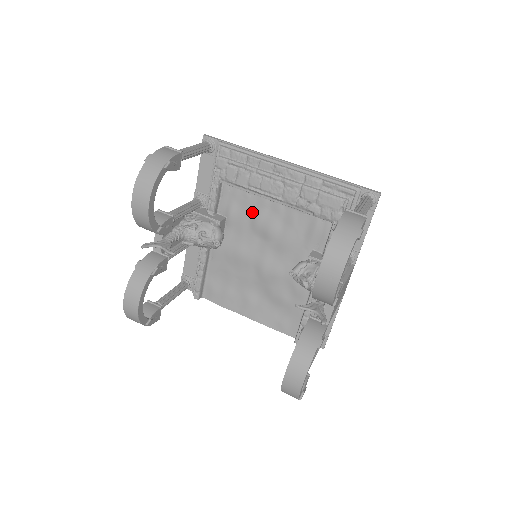
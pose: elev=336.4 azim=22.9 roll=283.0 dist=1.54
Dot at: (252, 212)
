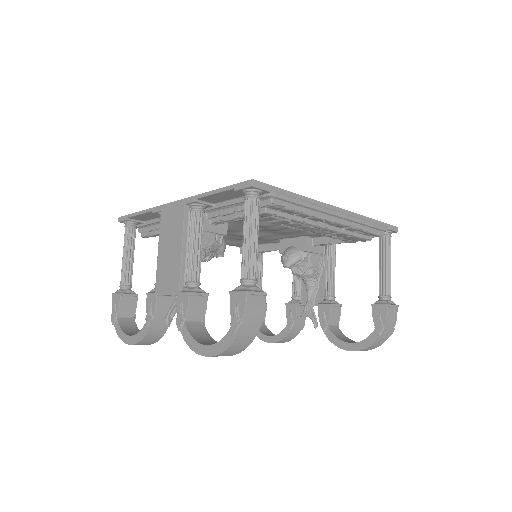
Dot at: (264, 221)
